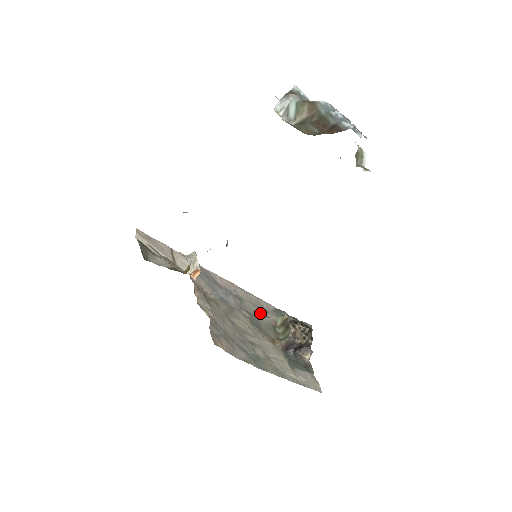
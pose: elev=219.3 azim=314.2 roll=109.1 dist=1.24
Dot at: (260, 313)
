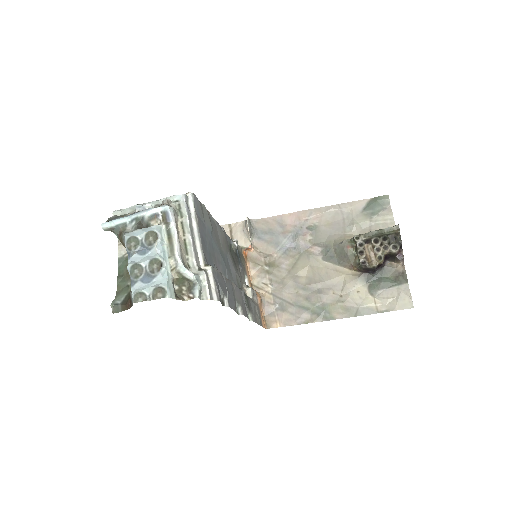
Dot at: (338, 233)
